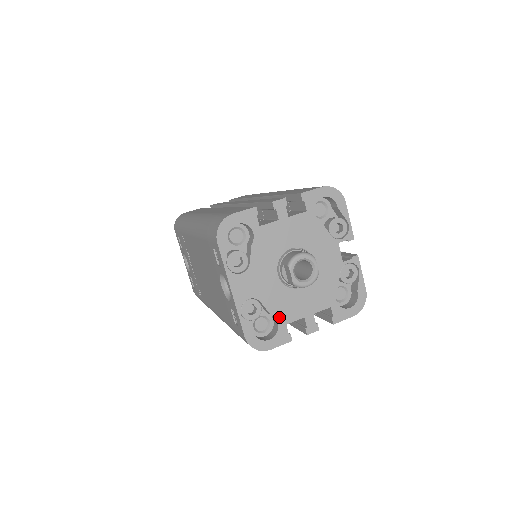
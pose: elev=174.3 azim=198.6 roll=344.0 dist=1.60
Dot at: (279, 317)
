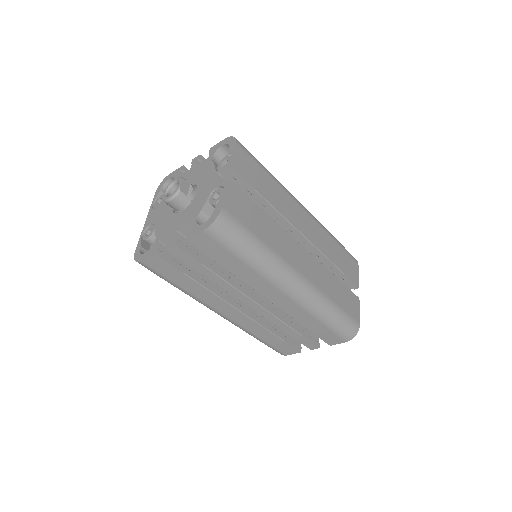
Dot at: (158, 236)
